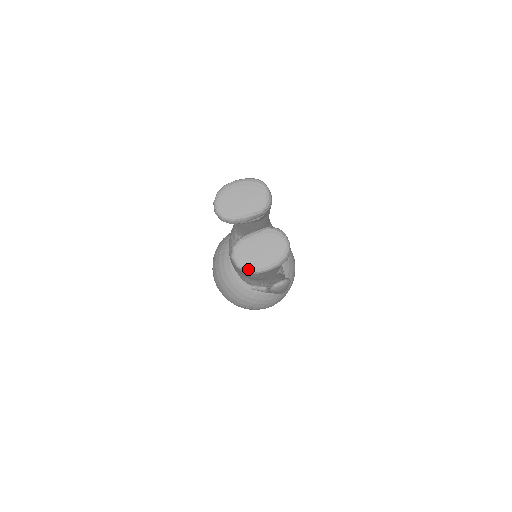
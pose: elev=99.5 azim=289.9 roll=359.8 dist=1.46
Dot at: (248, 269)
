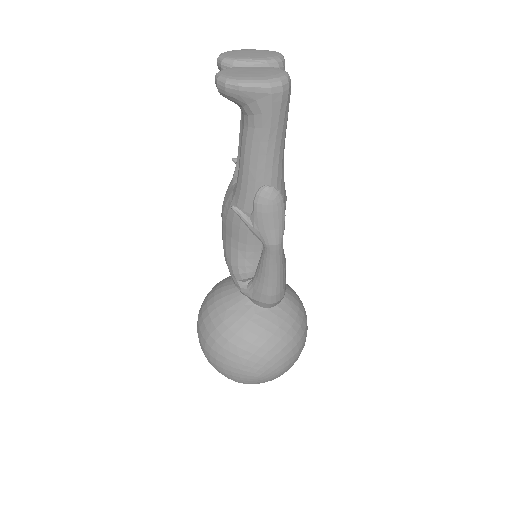
Dot at: (230, 79)
